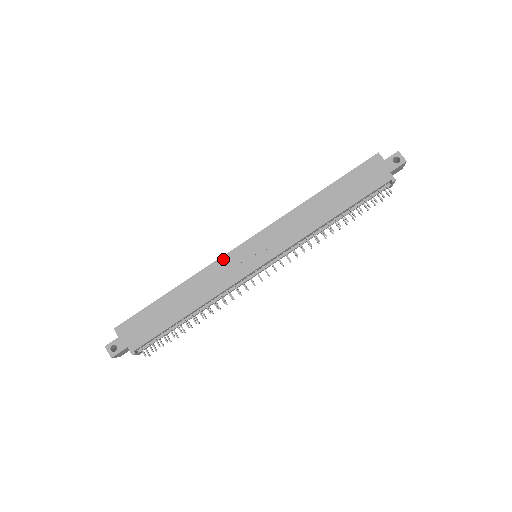
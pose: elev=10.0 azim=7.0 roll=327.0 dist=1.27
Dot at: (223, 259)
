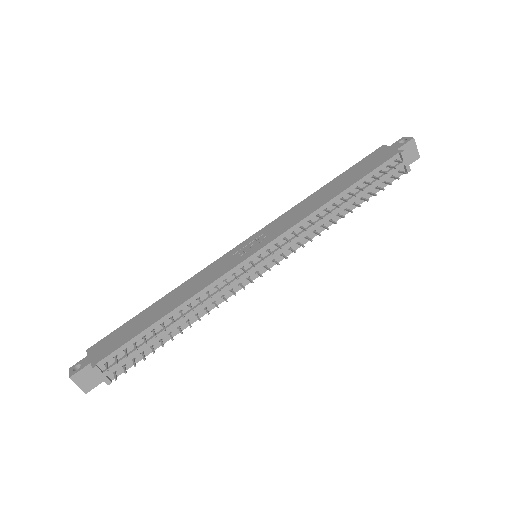
Dot at: (217, 261)
